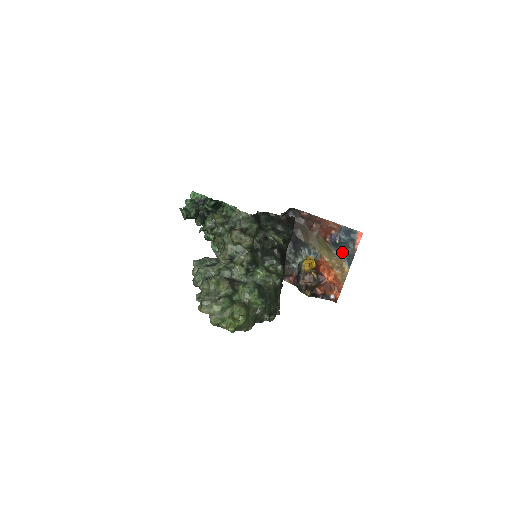
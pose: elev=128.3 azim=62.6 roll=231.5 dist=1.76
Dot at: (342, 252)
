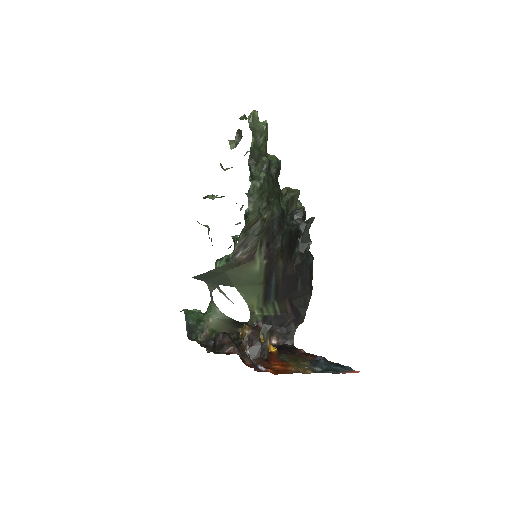
Dot at: (317, 370)
